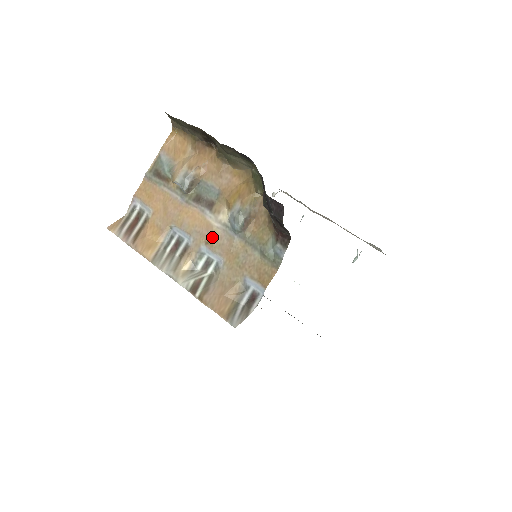
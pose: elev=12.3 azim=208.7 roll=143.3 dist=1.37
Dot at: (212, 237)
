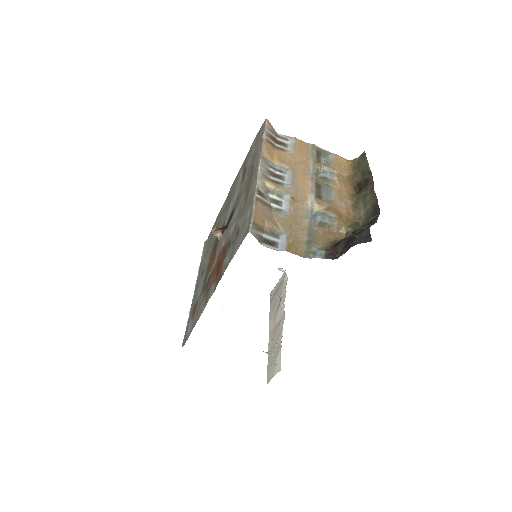
Dot at: (299, 201)
